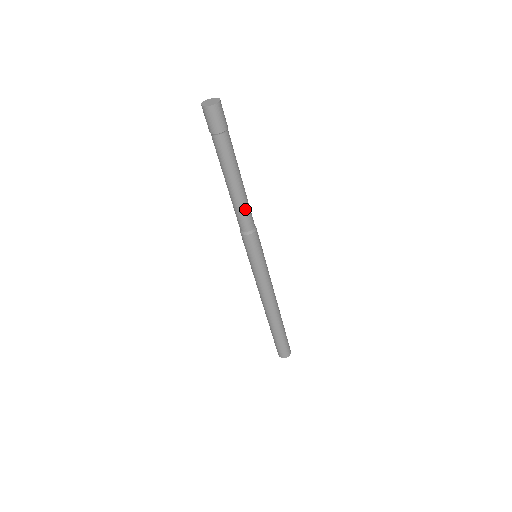
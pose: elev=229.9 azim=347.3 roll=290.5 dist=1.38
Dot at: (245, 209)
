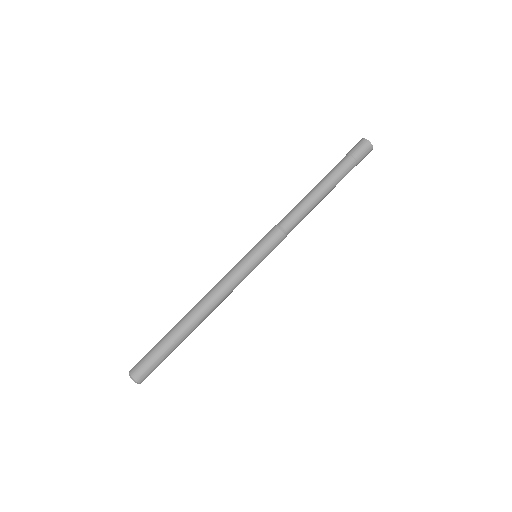
Dot at: (299, 210)
